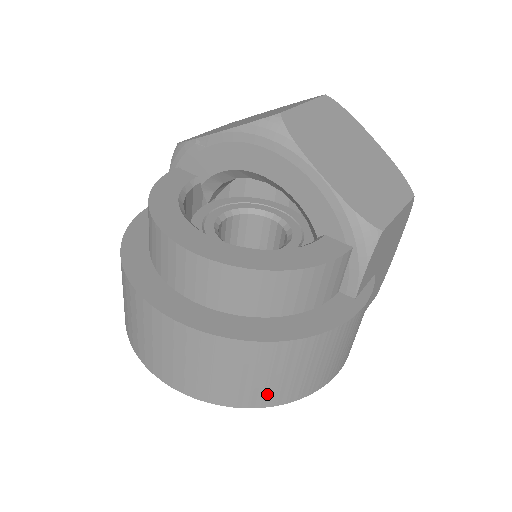
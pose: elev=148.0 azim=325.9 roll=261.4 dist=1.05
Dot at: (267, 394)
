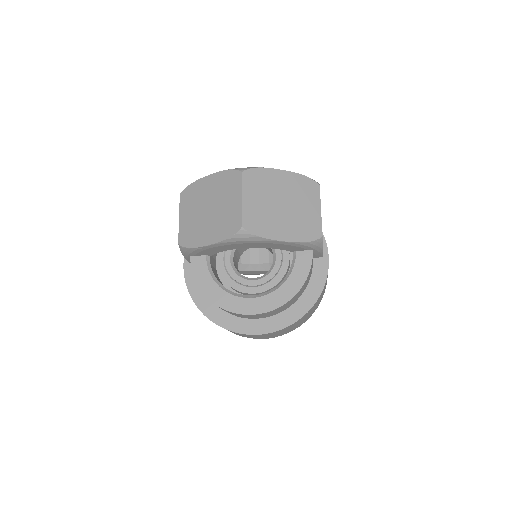
Dot at: occluded
